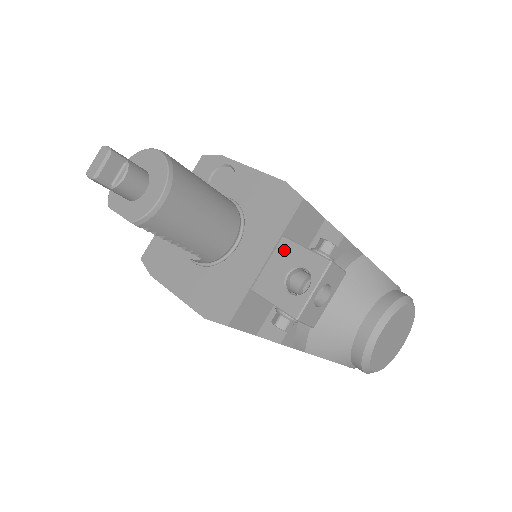
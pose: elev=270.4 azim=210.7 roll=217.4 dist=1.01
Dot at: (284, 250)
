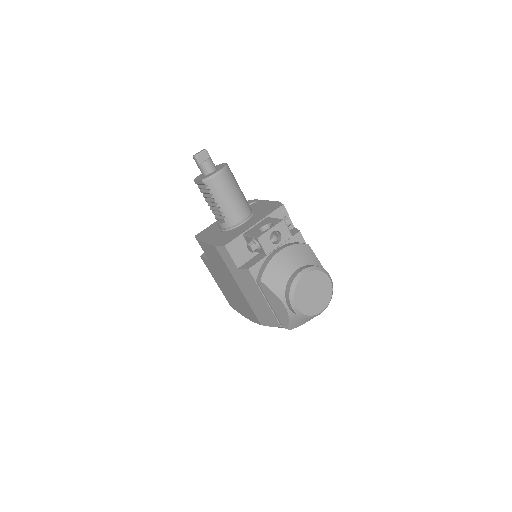
Dot at: (265, 220)
